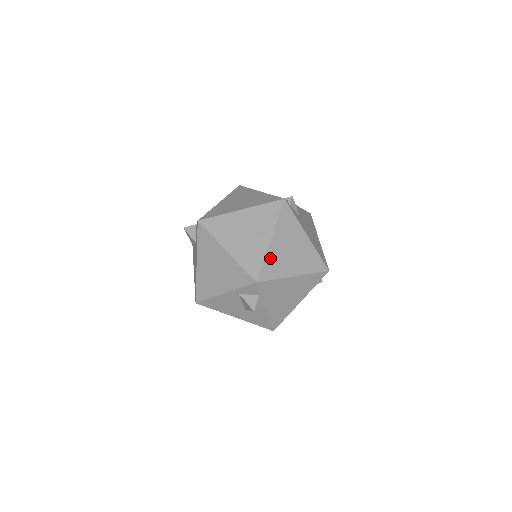
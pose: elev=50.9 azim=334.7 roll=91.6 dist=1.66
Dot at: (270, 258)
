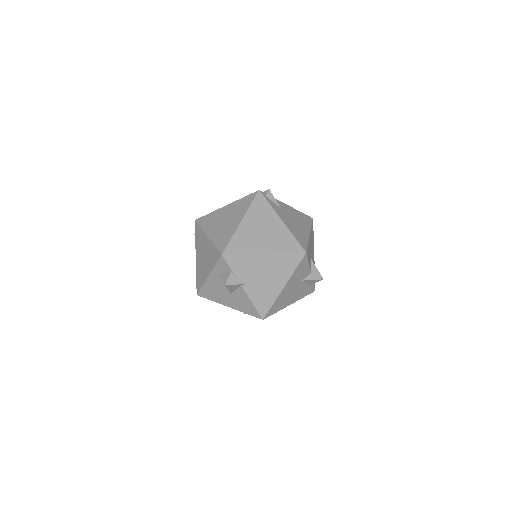
Dot at: (239, 236)
